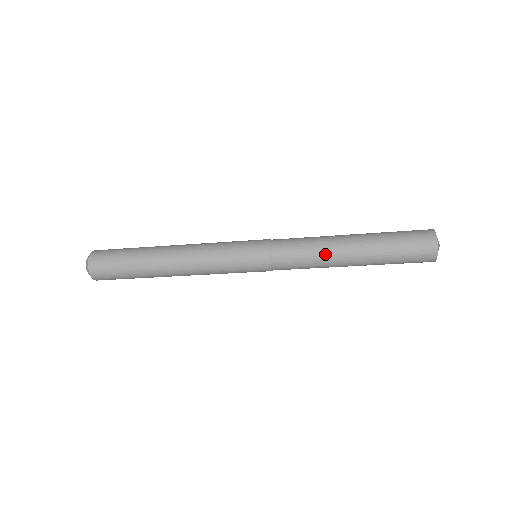
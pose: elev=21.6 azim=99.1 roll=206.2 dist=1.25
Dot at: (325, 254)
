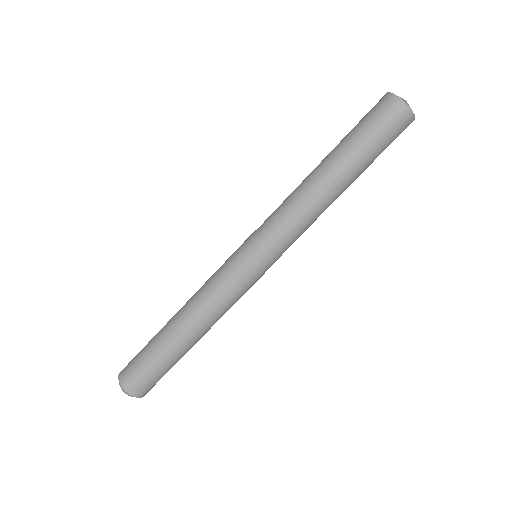
Dot at: (309, 197)
